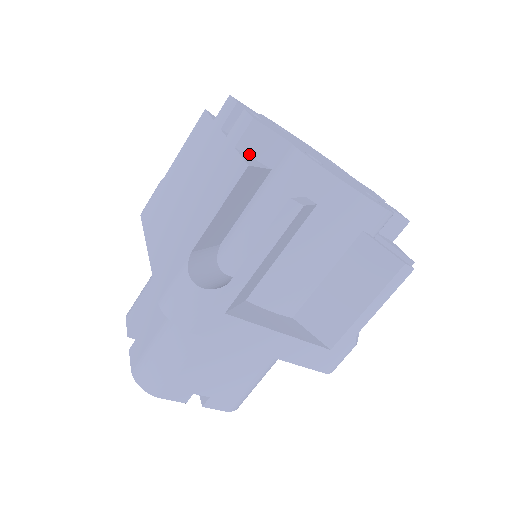
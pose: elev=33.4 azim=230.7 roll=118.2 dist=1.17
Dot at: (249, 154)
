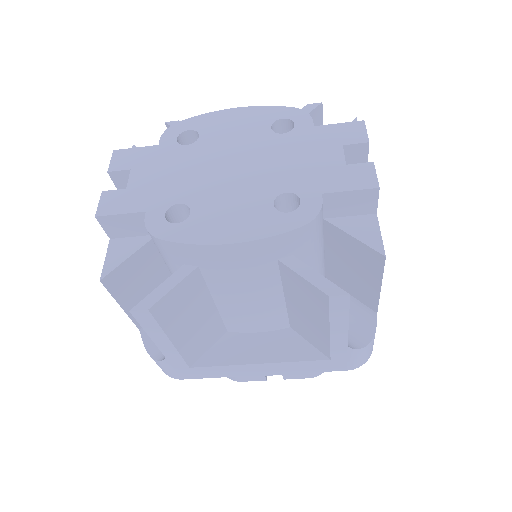
Dot at: (126, 236)
